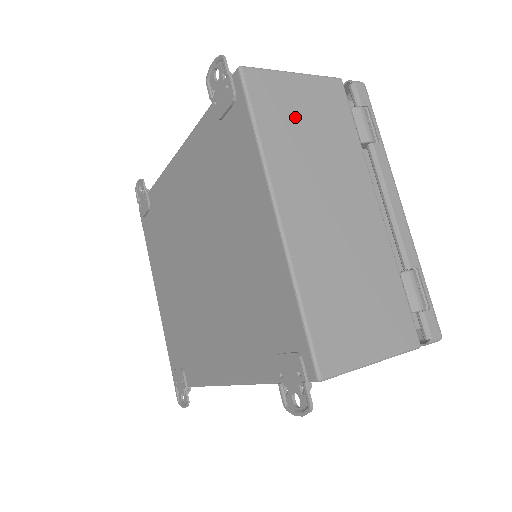
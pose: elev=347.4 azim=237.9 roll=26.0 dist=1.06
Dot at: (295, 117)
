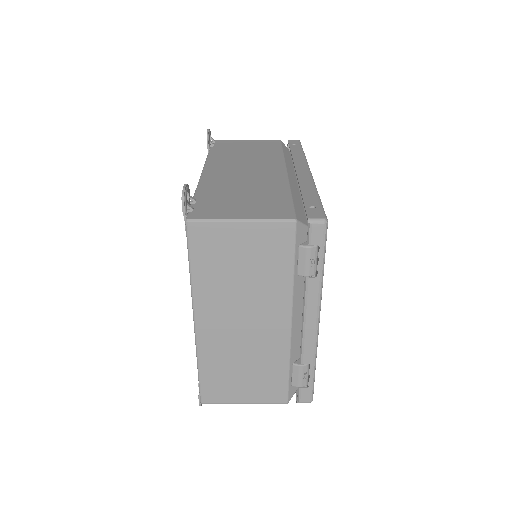
Dot at: (229, 259)
